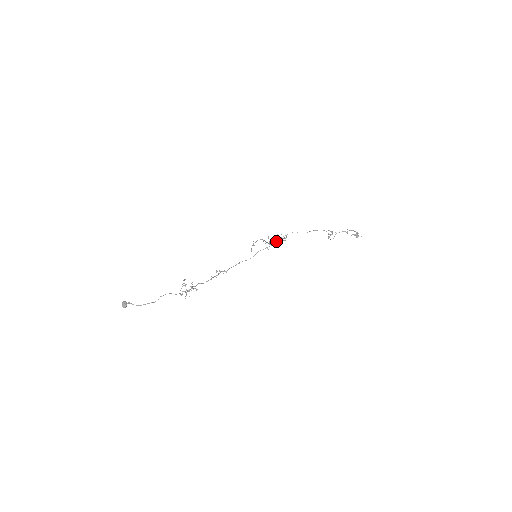
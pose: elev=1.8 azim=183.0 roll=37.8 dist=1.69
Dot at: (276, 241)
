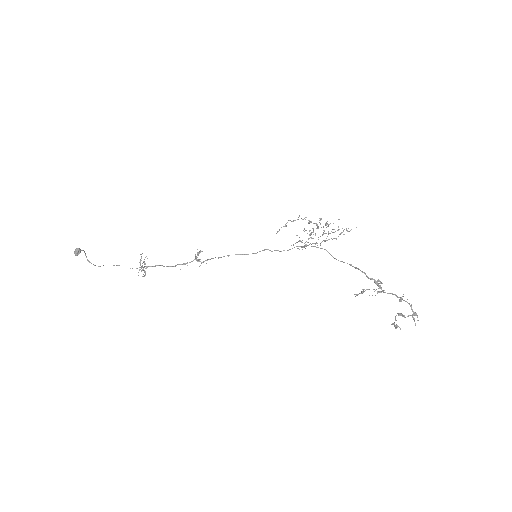
Dot at: occluded
